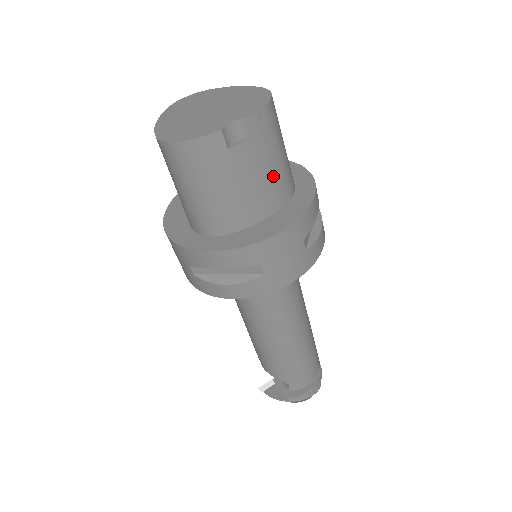
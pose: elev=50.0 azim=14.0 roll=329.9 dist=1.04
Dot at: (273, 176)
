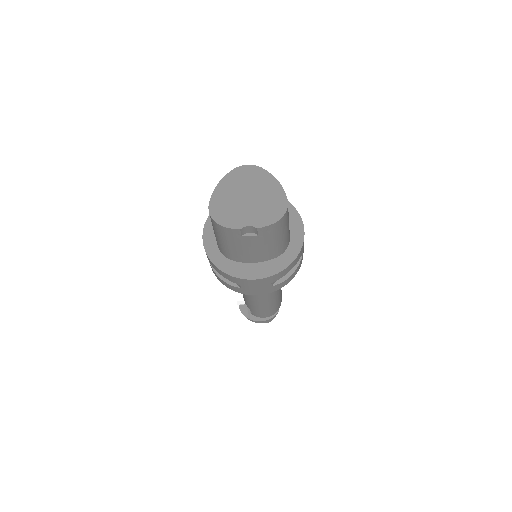
Dot at: (268, 249)
